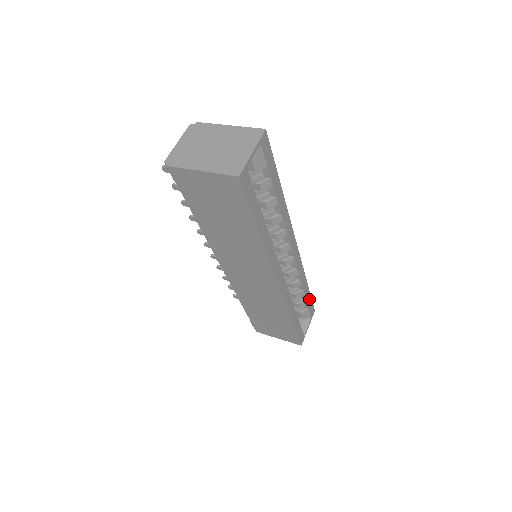
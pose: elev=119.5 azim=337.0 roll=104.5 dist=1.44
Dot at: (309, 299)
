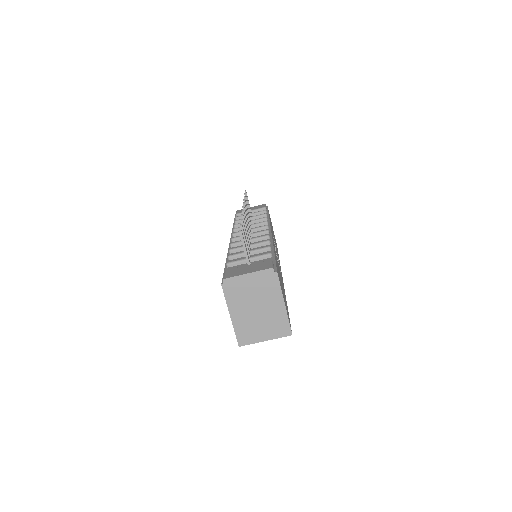
Dot at: occluded
